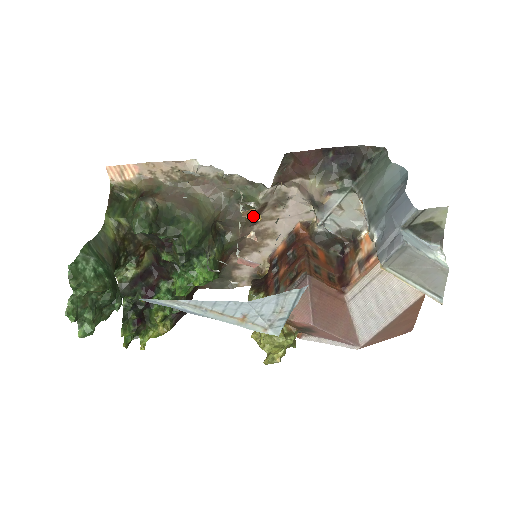
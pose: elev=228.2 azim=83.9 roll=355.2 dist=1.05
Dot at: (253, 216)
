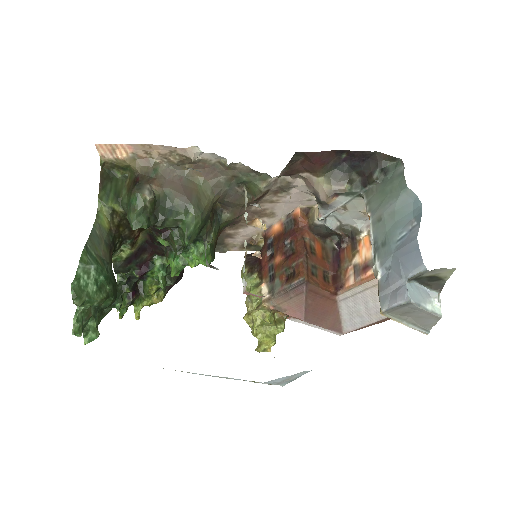
Dot at: (258, 224)
